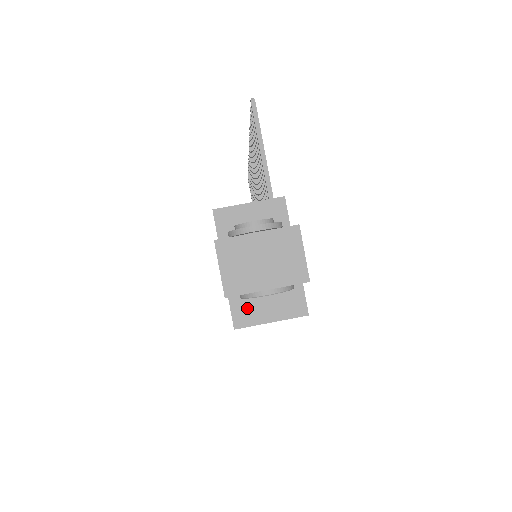
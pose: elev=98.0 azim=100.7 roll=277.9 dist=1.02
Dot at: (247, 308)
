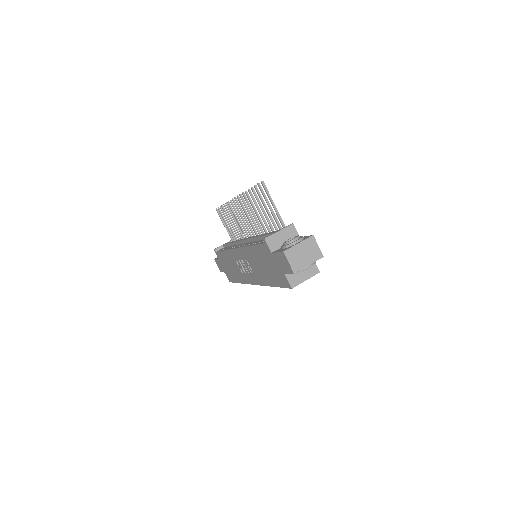
Dot at: (294, 278)
